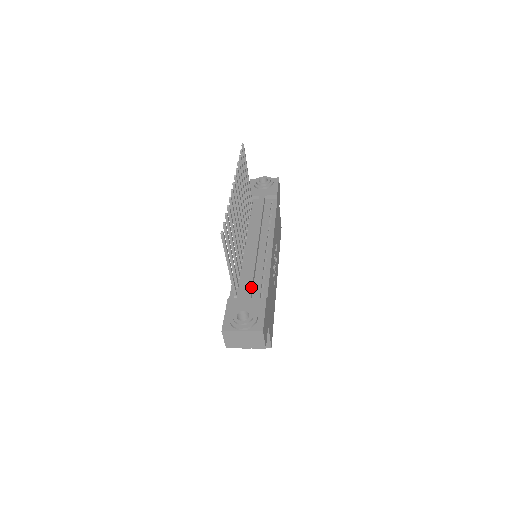
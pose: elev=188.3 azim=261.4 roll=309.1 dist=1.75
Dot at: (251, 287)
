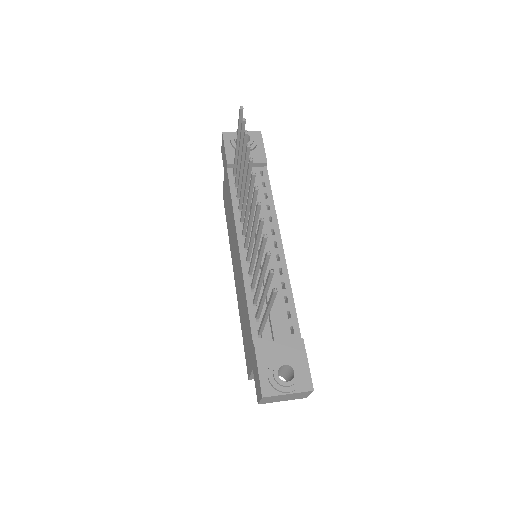
Dot at: (279, 322)
